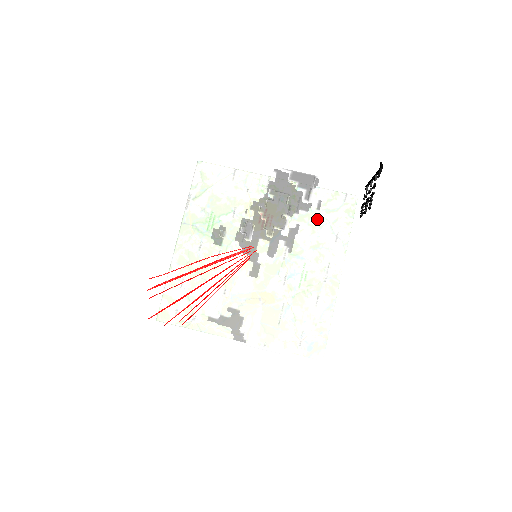
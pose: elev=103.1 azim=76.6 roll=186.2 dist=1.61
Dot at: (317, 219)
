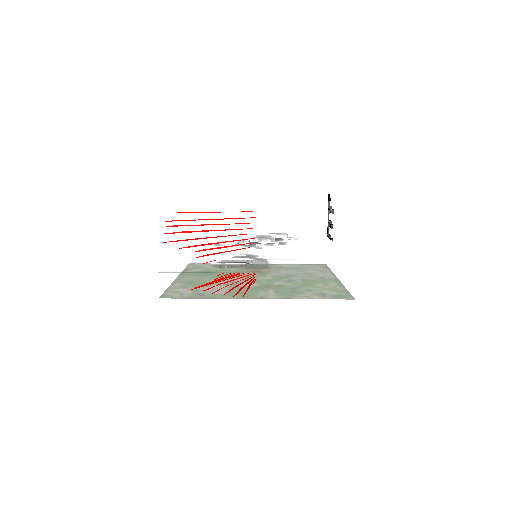
Dot at: (299, 241)
